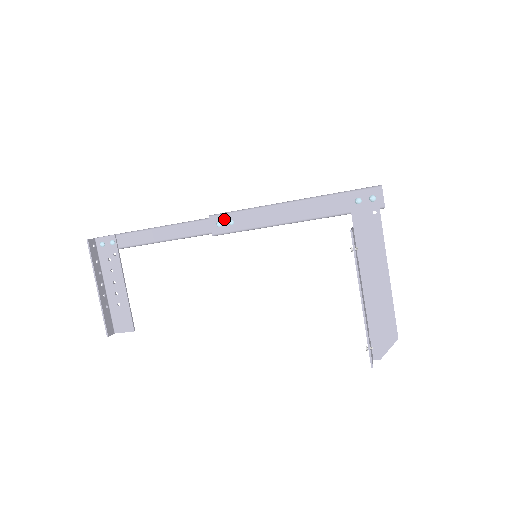
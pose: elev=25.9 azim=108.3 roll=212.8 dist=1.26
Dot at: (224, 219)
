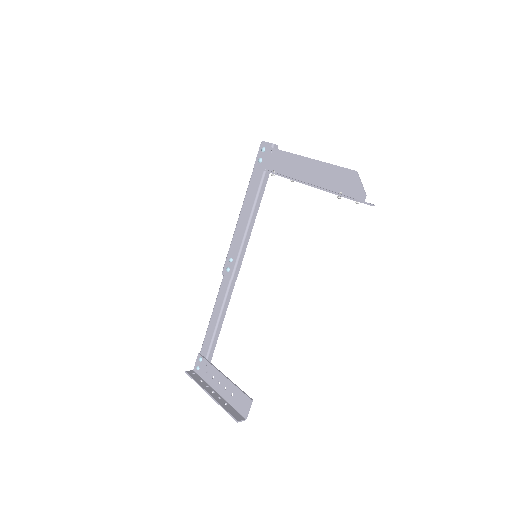
Dot at: (227, 264)
